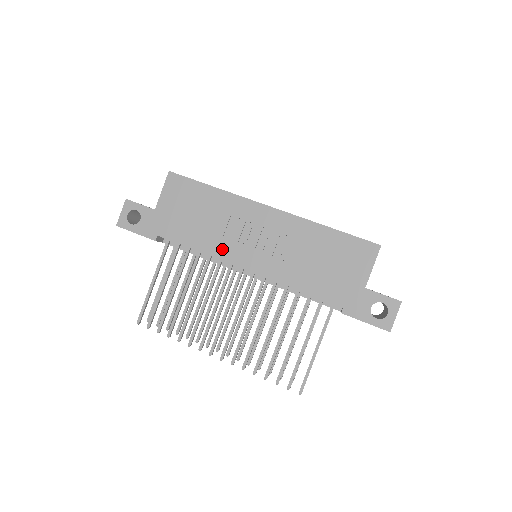
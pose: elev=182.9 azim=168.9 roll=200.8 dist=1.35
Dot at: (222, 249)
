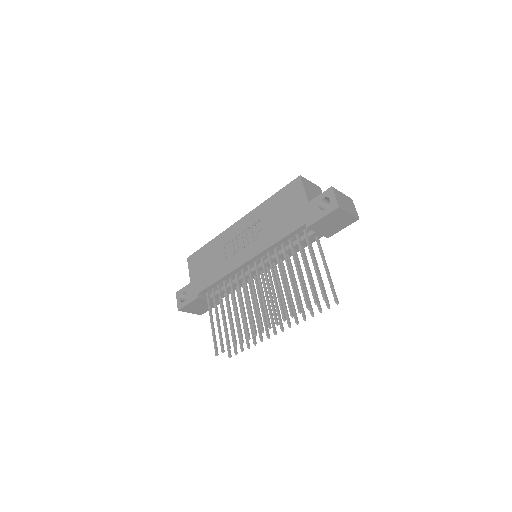
Dot at: (230, 265)
